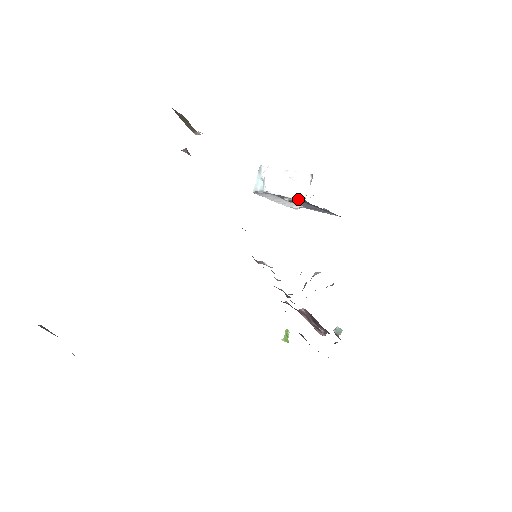
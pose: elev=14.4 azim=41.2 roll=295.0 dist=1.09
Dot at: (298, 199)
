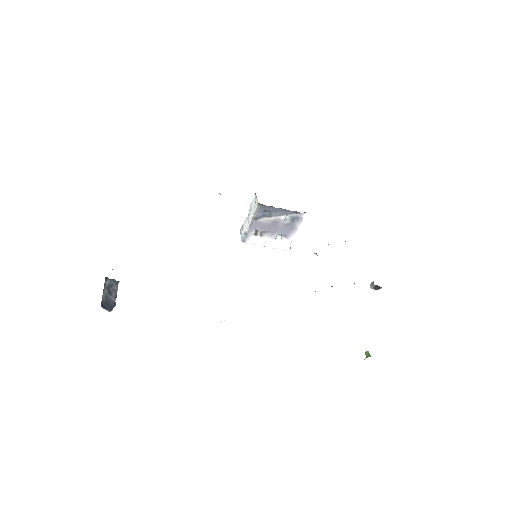
Dot at: (256, 209)
